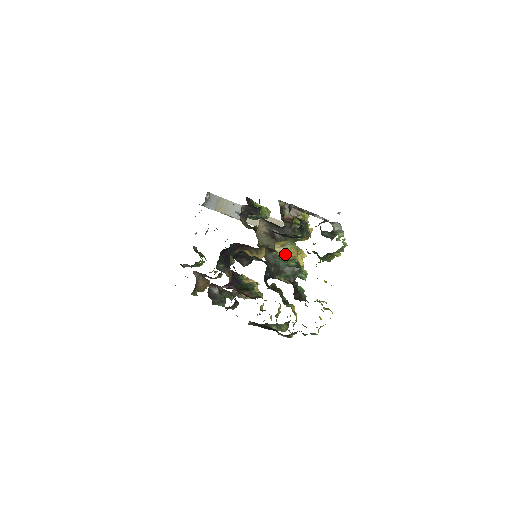
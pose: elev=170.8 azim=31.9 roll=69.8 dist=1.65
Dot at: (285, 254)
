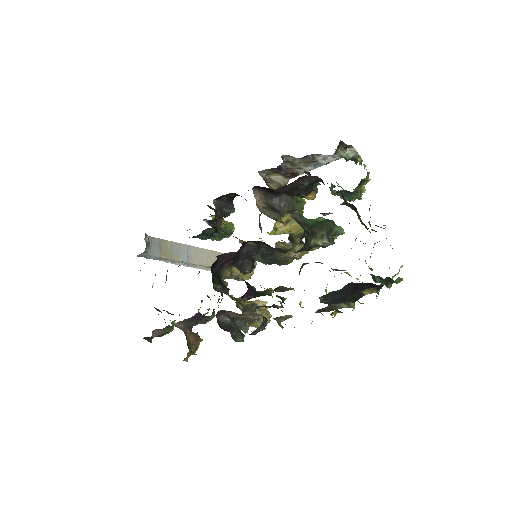
Dot at: (295, 229)
